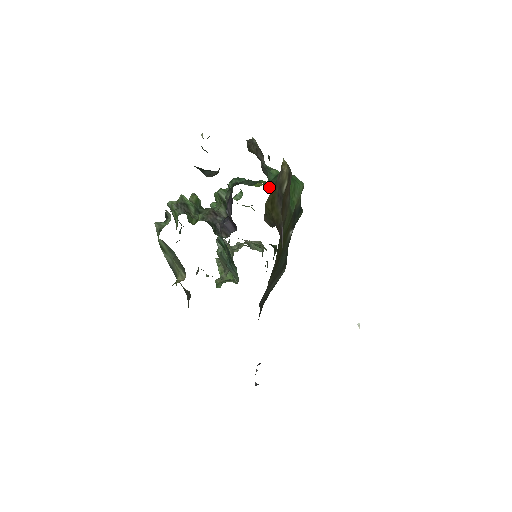
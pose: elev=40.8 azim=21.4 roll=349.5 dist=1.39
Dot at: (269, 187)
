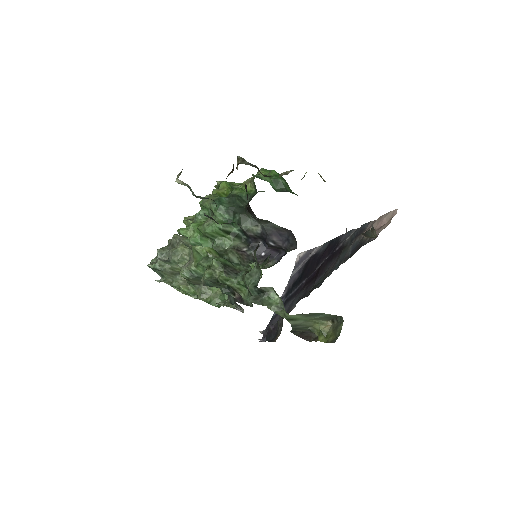
Dot at: occluded
